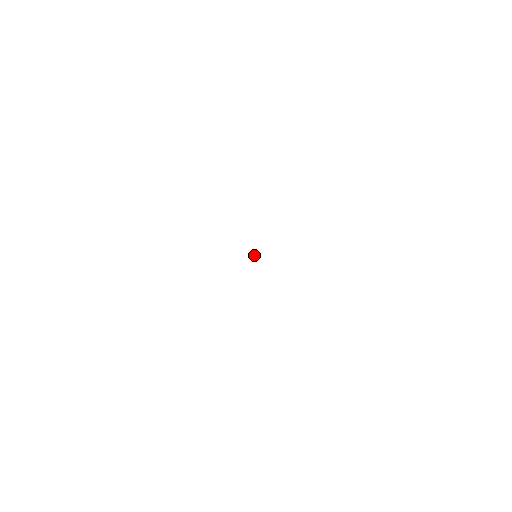
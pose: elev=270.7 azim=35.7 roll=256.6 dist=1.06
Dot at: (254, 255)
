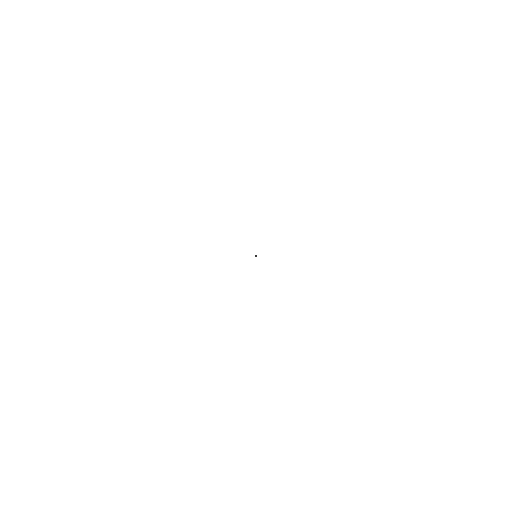
Dot at: occluded
